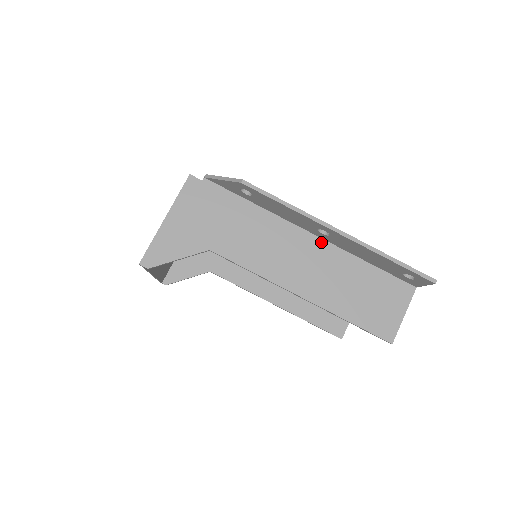
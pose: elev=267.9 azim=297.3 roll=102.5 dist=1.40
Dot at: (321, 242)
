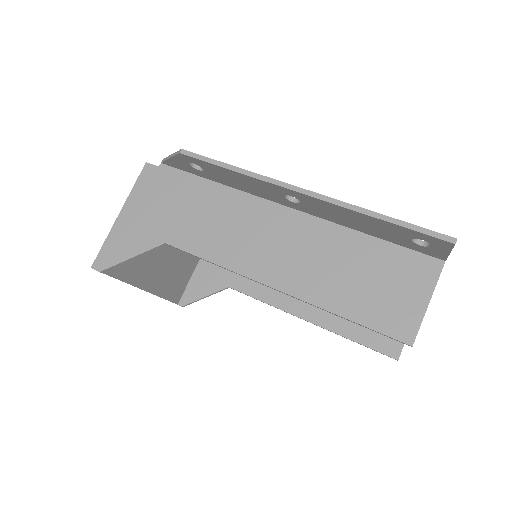
Dot at: (300, 216)
